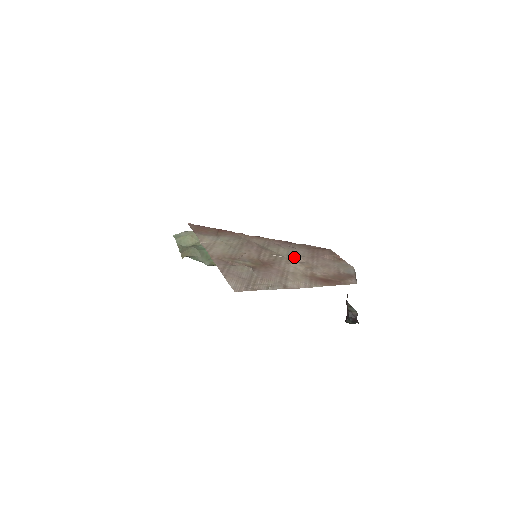
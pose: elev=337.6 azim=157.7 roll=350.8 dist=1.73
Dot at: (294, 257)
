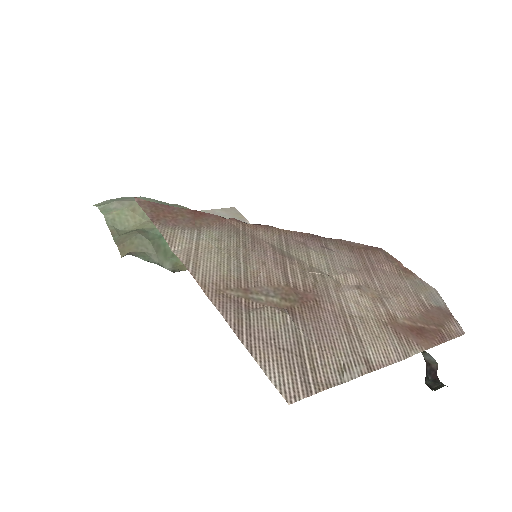
Dot at: (342, 273)
